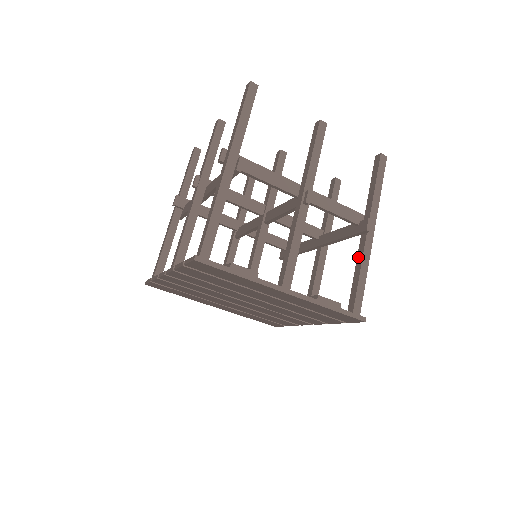
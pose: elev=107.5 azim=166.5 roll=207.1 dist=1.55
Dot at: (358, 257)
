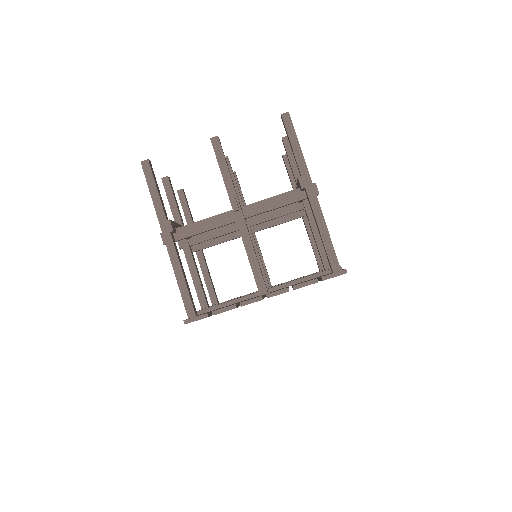
Dot at: (310, 234)
